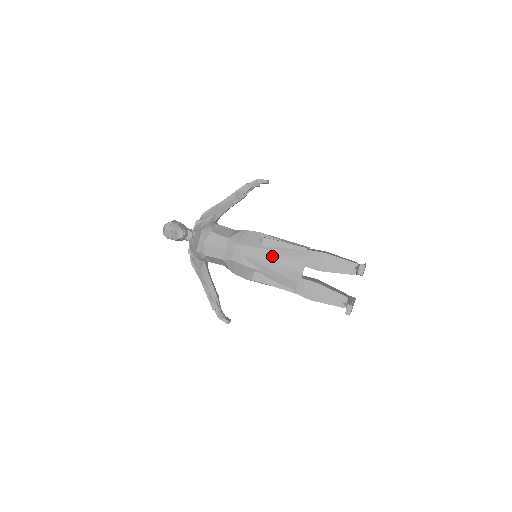
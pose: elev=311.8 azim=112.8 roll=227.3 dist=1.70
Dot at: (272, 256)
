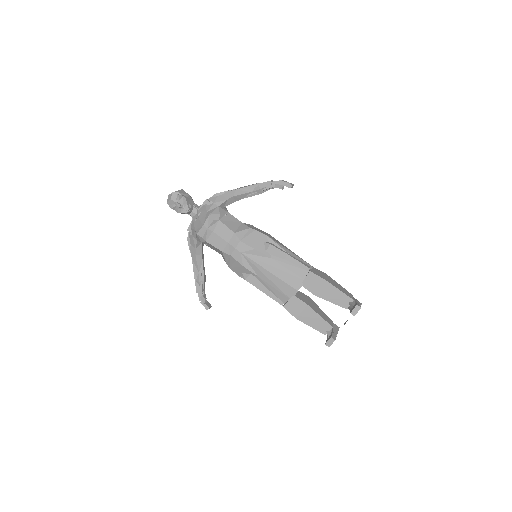
Dot at: (273, 265)
